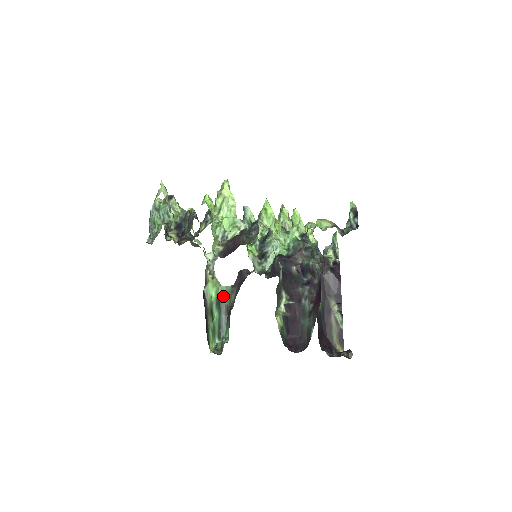
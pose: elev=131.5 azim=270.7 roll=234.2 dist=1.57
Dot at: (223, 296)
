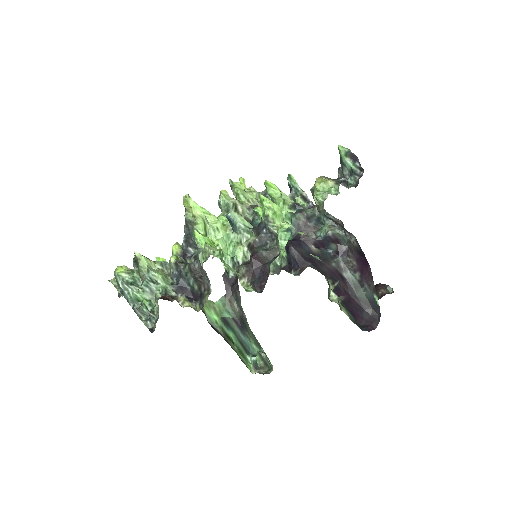
Dot at: (224, 312)
